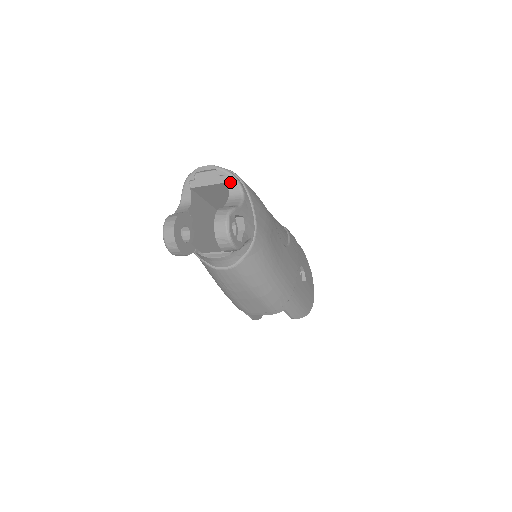
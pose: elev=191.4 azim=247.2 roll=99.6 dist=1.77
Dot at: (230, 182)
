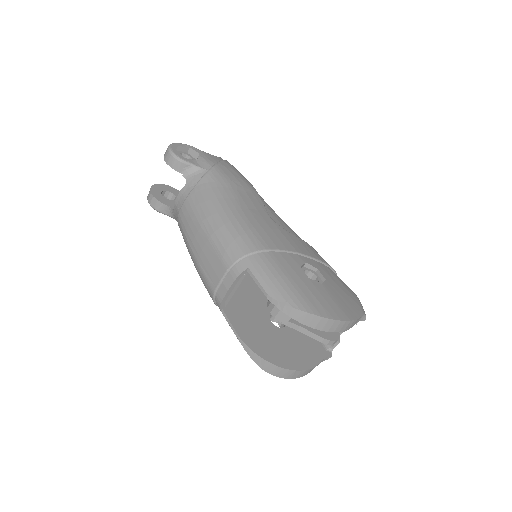
Dot at: occluded
